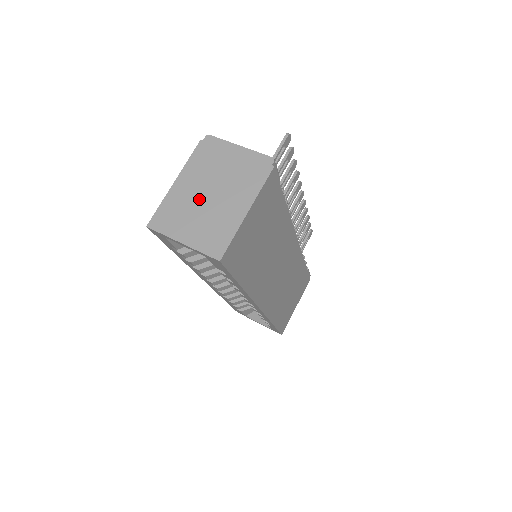
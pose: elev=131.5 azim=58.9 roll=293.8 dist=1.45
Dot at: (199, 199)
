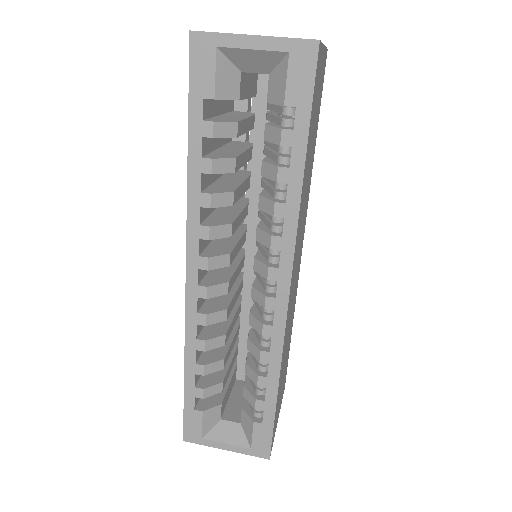
Dot at: occluded
